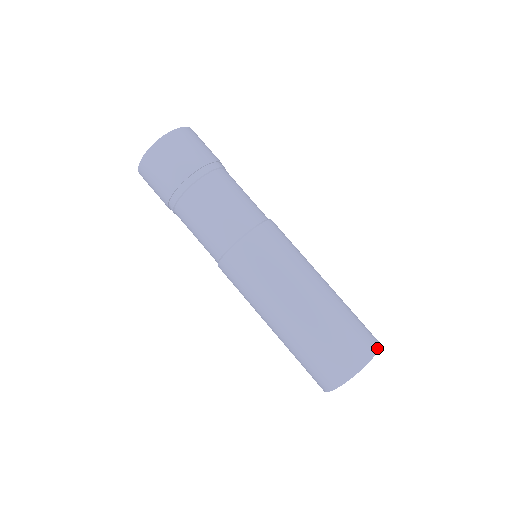
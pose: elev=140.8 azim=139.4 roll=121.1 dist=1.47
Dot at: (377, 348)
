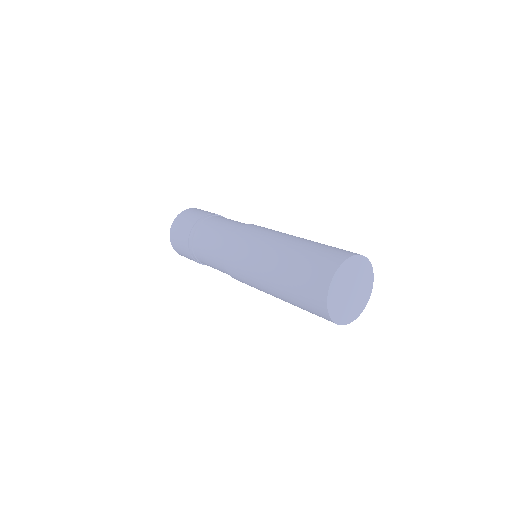
Dot at: (357, 254)
